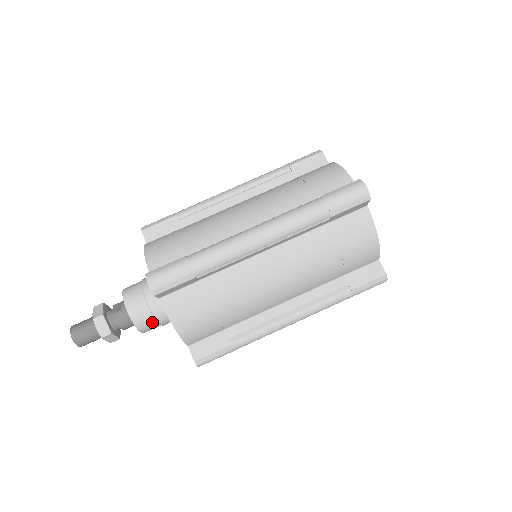
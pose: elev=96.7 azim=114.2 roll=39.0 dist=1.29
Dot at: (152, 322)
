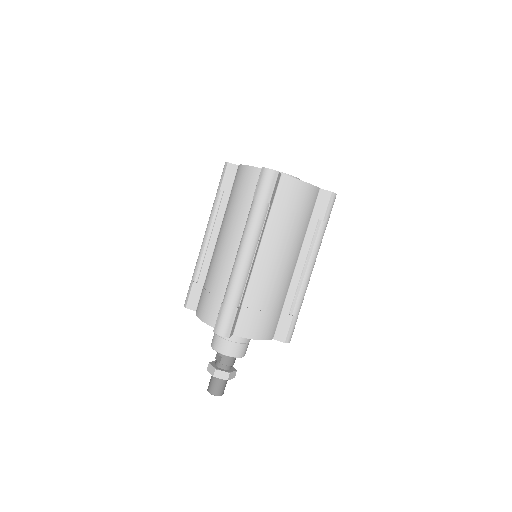
Dot at: (243, 347)
